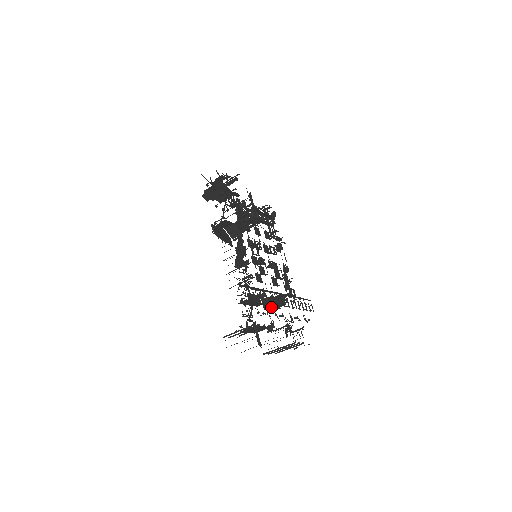
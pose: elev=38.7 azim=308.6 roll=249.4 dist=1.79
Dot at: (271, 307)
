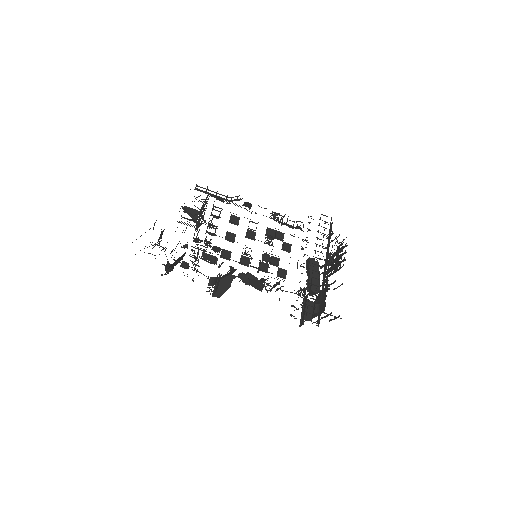
Dot at: (319, 289)
